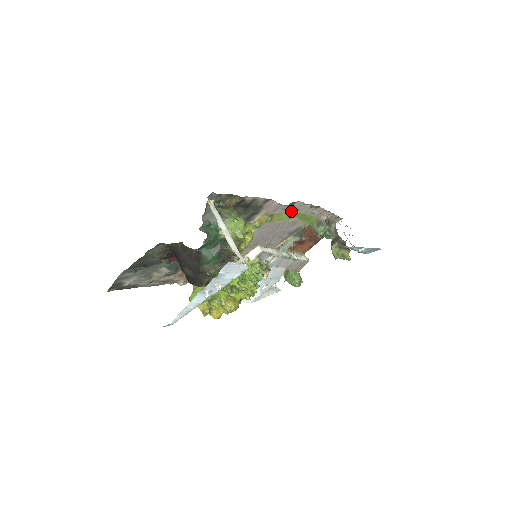
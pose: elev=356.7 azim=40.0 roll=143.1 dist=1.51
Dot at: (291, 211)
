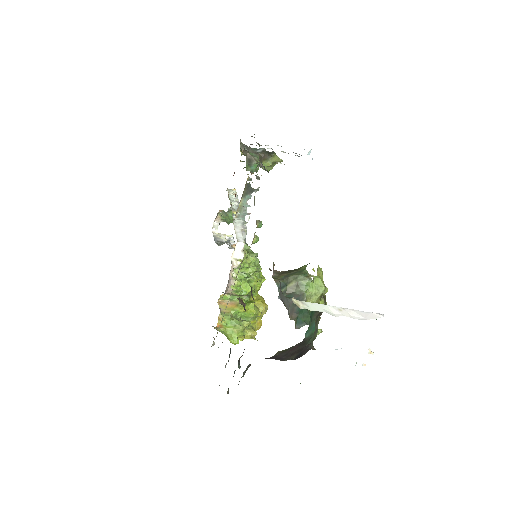
Dot at: occluded
